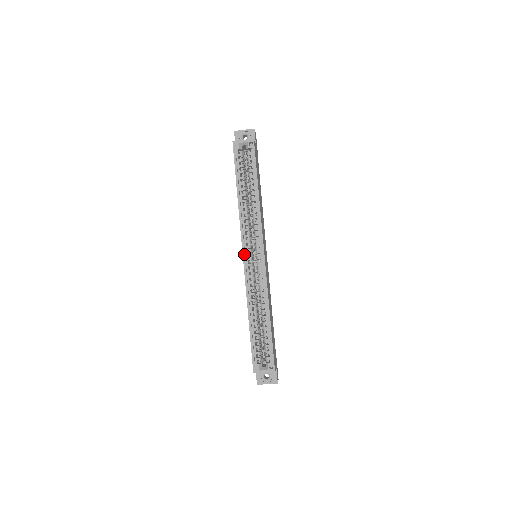
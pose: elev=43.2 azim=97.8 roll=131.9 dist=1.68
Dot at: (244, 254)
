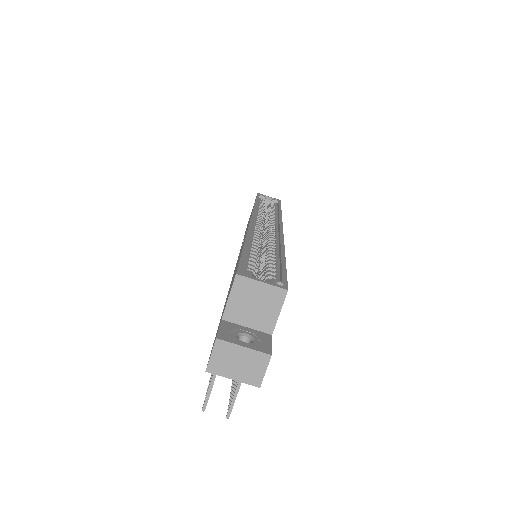
Dot at: (253, 217)
